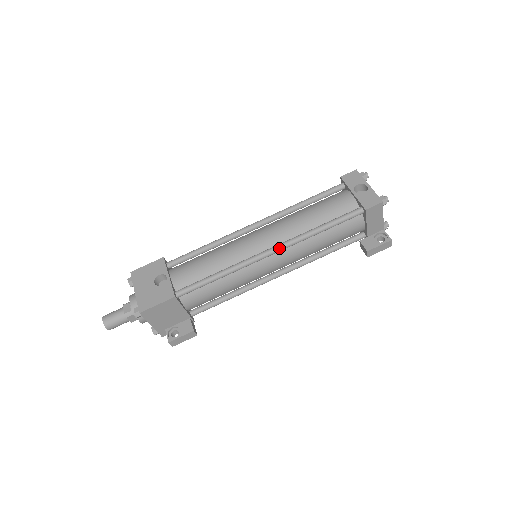
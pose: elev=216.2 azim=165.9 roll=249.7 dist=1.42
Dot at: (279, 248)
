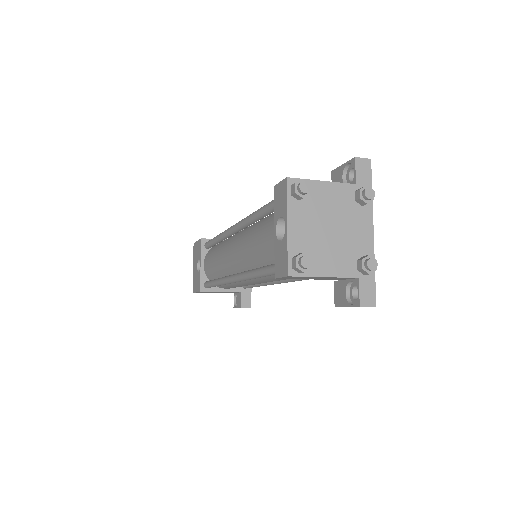
Dot at: (236, 280)
